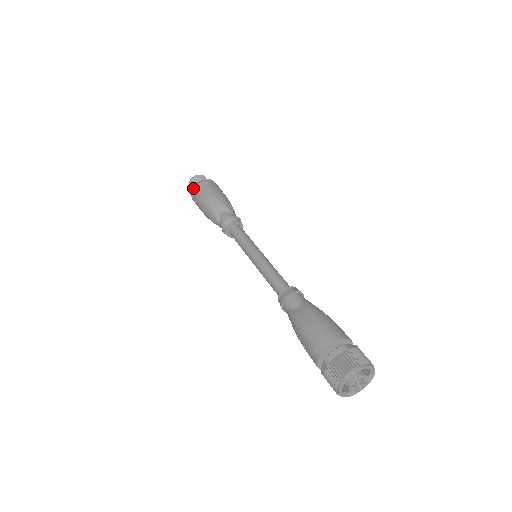
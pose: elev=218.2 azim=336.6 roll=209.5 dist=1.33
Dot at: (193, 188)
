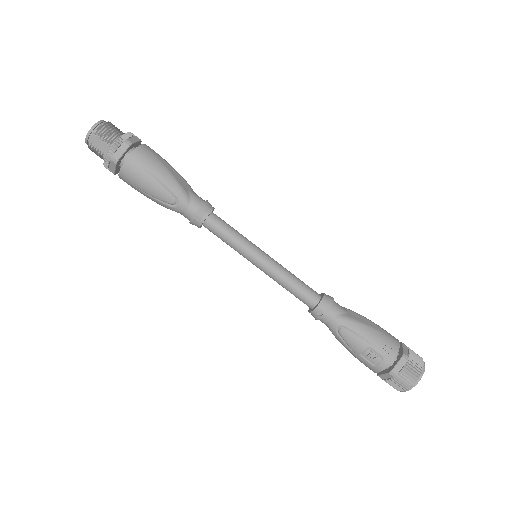
Dot at: (122, 138)
